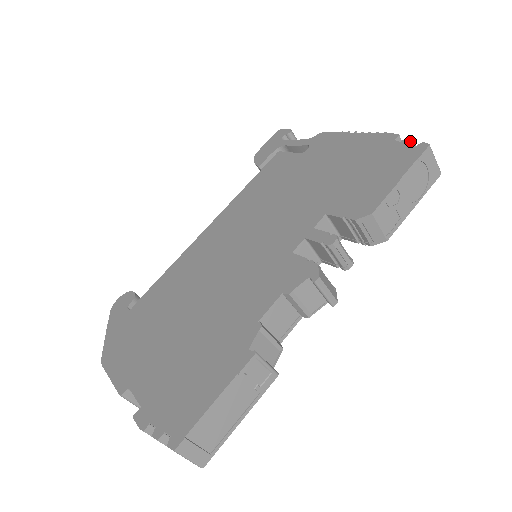
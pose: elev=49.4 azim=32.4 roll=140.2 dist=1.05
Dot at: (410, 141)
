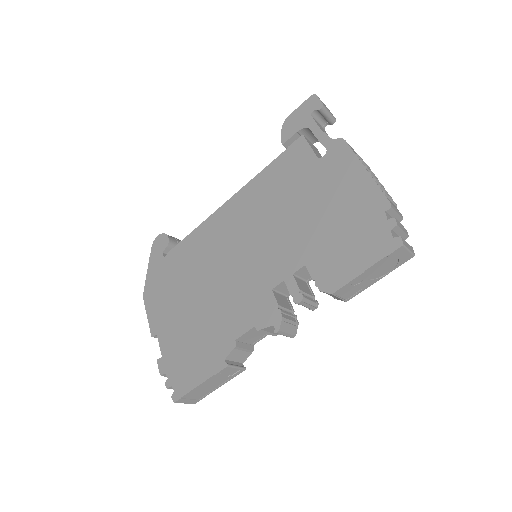
Dot at: (394, 226)
